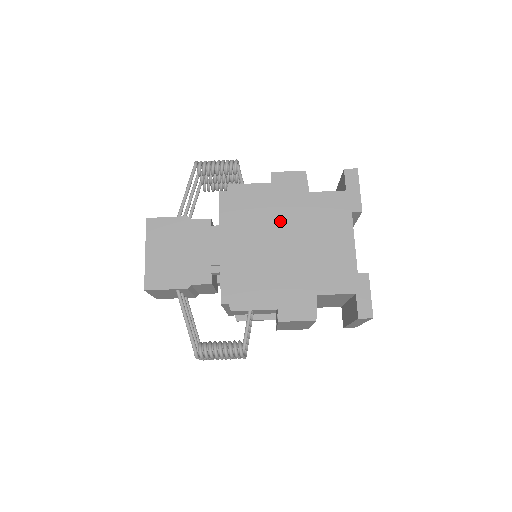
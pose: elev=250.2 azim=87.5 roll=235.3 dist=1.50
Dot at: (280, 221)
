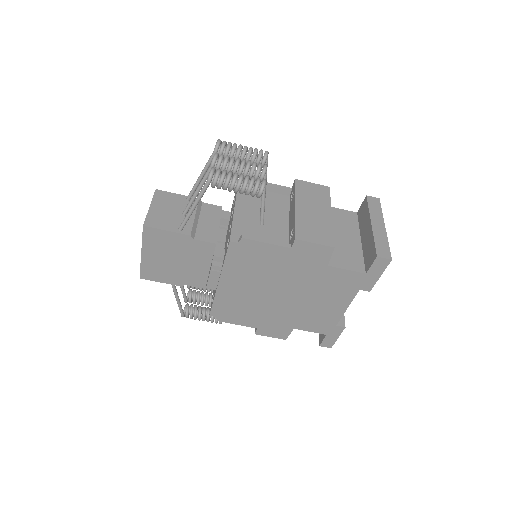
Dot at: (285, 279)
